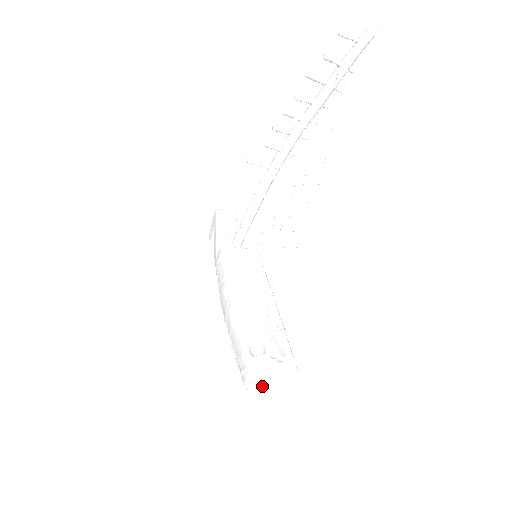
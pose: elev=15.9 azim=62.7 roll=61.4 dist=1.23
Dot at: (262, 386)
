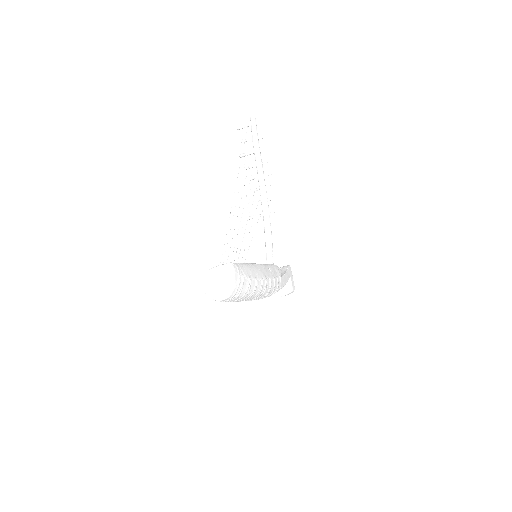
Dot at: (215, 288)
